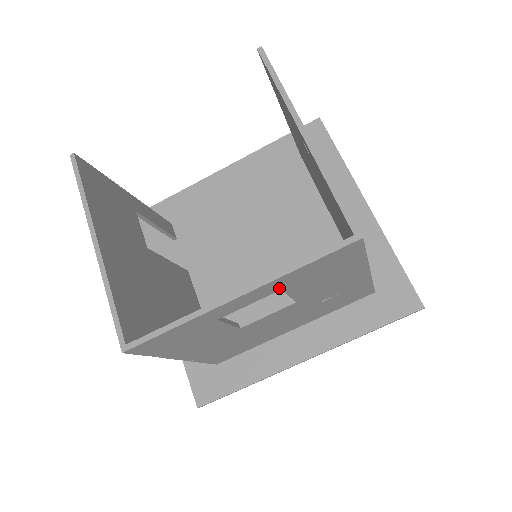
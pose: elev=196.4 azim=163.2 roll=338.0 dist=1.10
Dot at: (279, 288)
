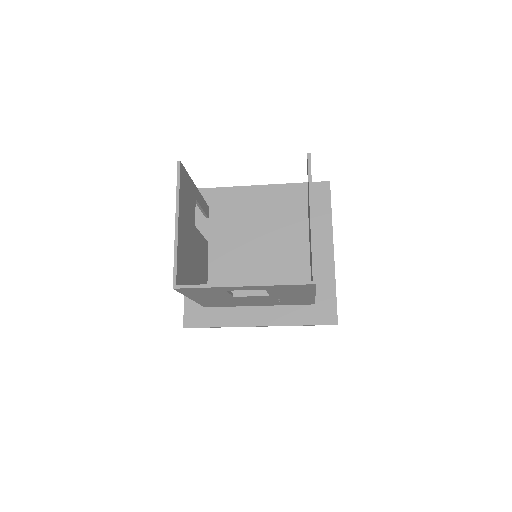
Dot at: (265, 289)
